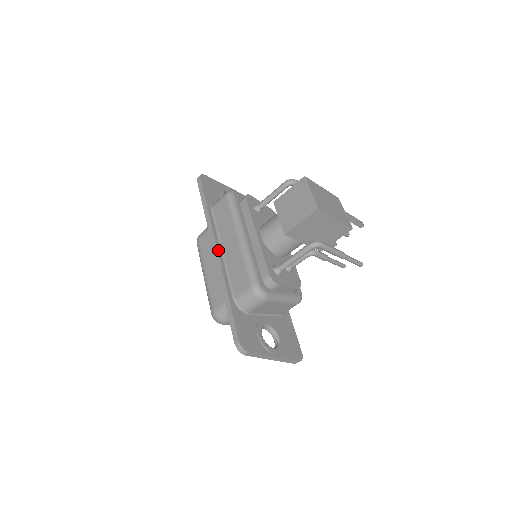
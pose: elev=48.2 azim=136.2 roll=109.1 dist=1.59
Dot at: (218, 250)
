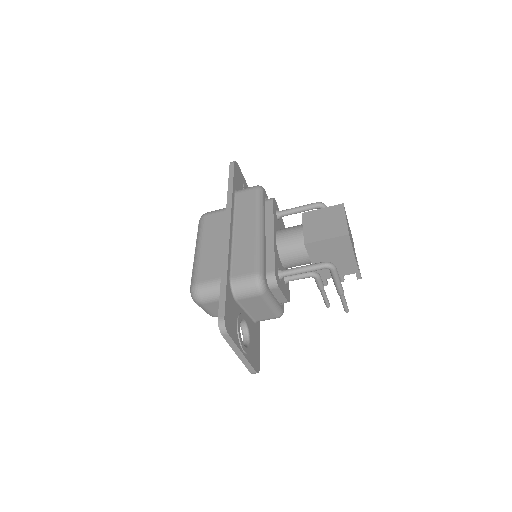
Dot at: (231, 229)
